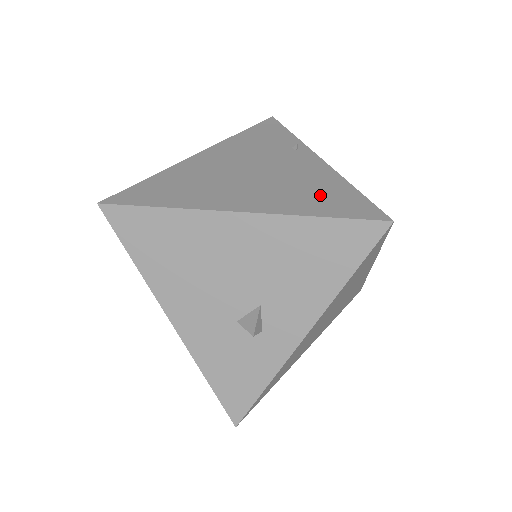
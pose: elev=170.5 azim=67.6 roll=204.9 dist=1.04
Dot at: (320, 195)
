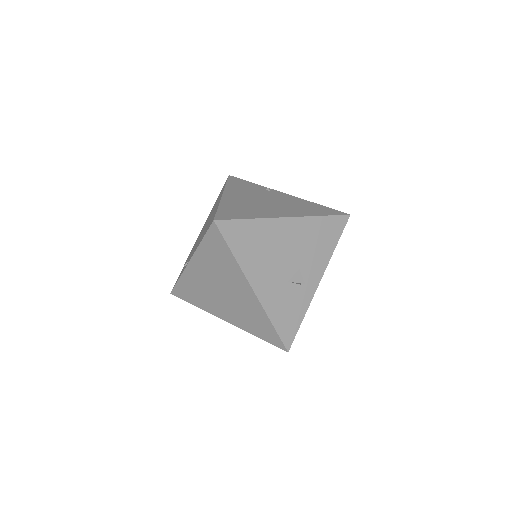
Dot at: (310, 208)
